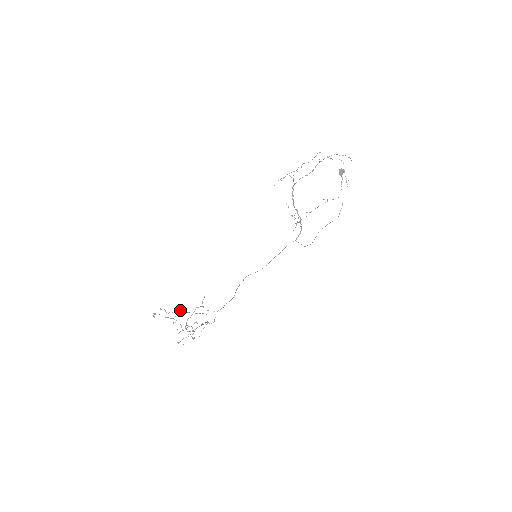
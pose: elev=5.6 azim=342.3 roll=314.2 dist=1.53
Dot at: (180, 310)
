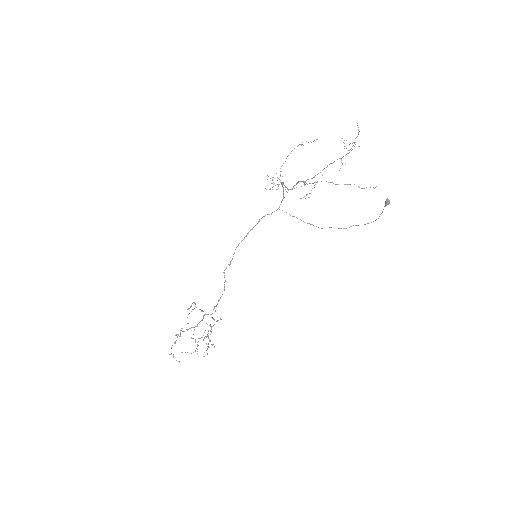
Dot at: occluded
